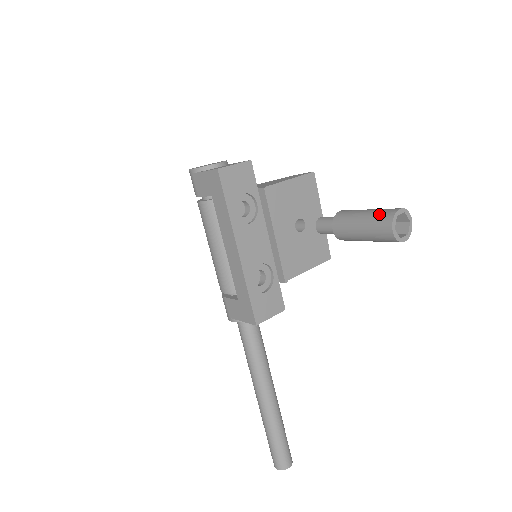
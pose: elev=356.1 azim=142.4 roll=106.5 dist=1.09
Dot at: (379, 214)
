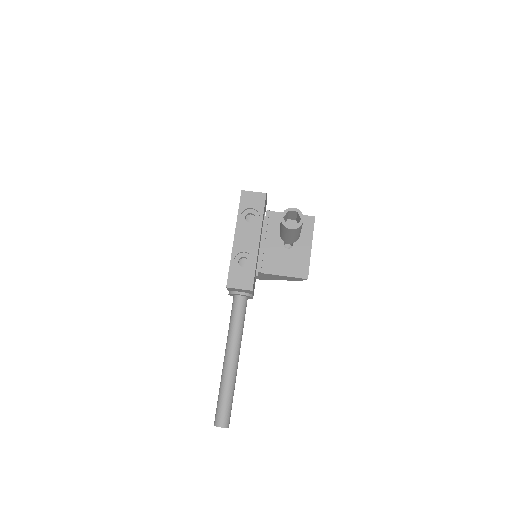
Dot at: occluded
